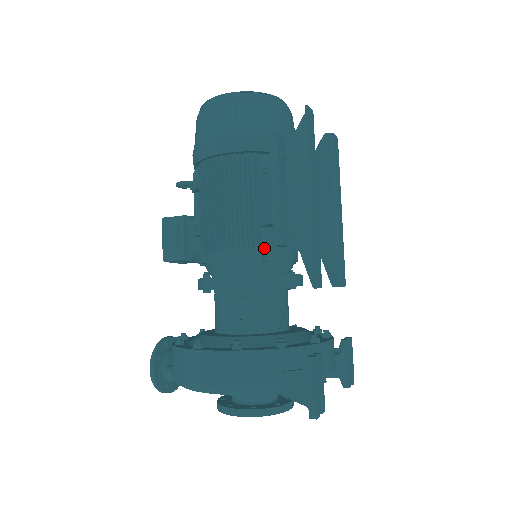
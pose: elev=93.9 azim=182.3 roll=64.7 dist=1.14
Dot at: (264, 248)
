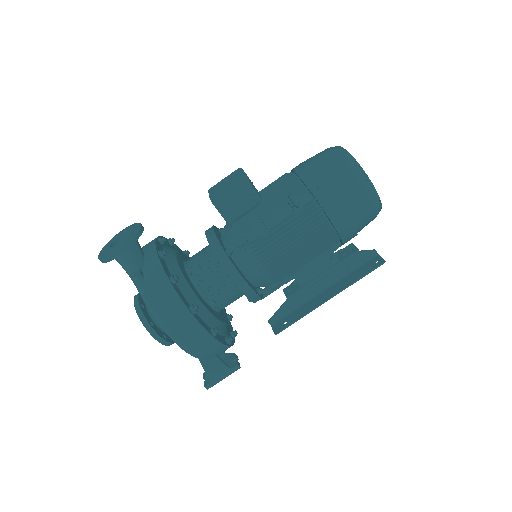
Dot at: (278, 285)
